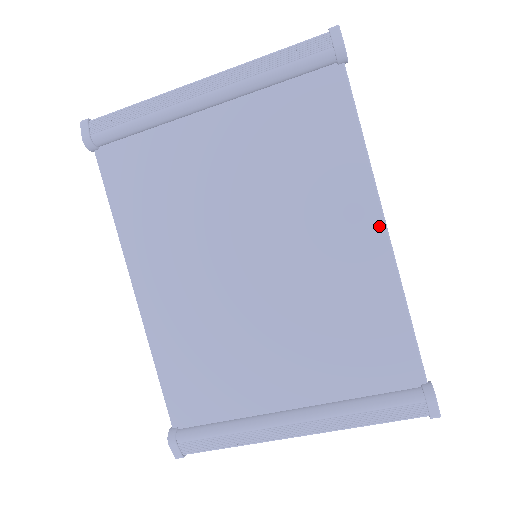
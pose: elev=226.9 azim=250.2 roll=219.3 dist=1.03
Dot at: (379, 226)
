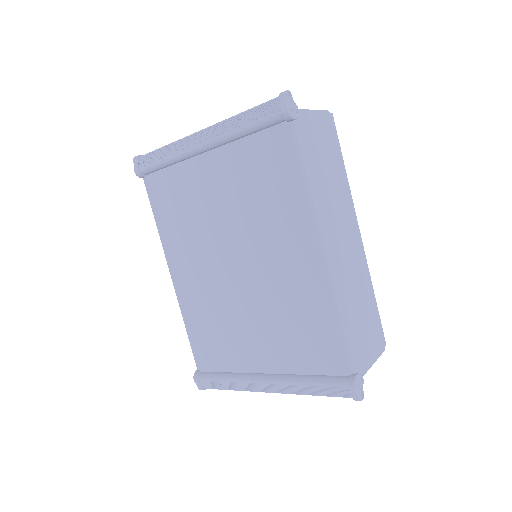
Dot at: (318, 252)
